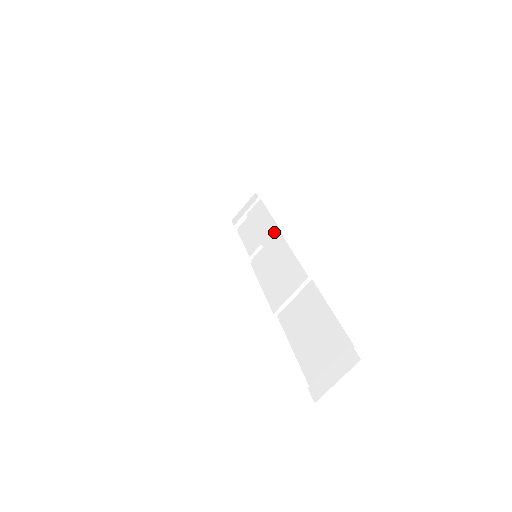
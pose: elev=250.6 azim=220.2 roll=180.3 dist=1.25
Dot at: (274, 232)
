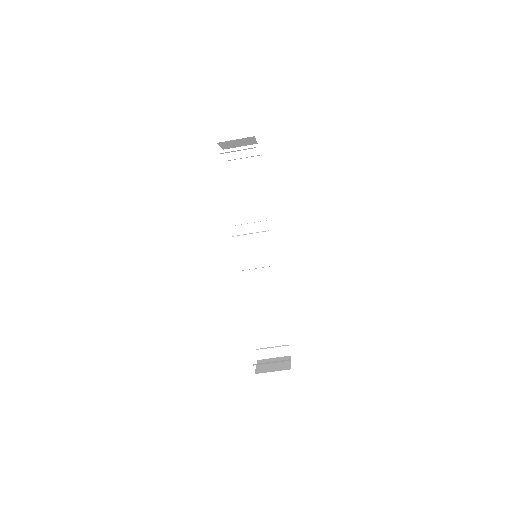
Dot at: (263, 212)
